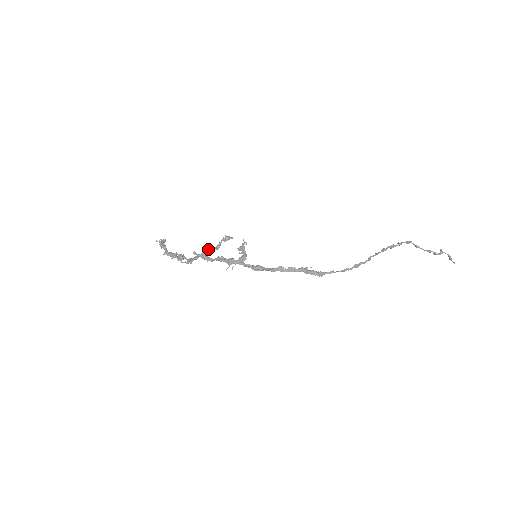
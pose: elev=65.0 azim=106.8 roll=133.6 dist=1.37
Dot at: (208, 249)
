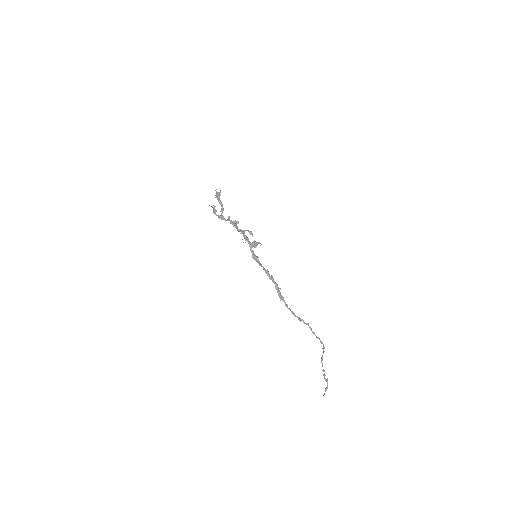
Dot at: occluded
